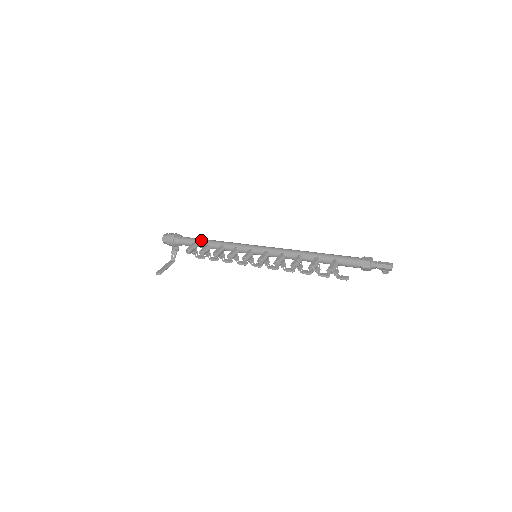
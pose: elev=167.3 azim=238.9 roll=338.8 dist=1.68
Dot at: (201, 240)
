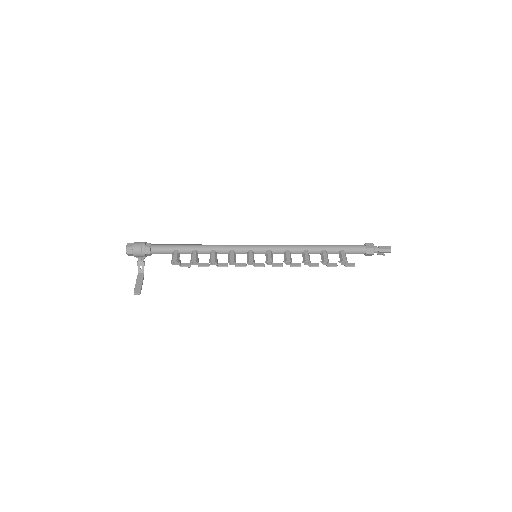
Dot at: (183, 247)
